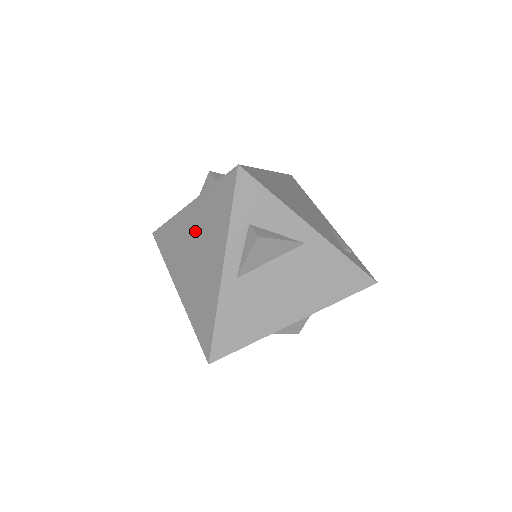
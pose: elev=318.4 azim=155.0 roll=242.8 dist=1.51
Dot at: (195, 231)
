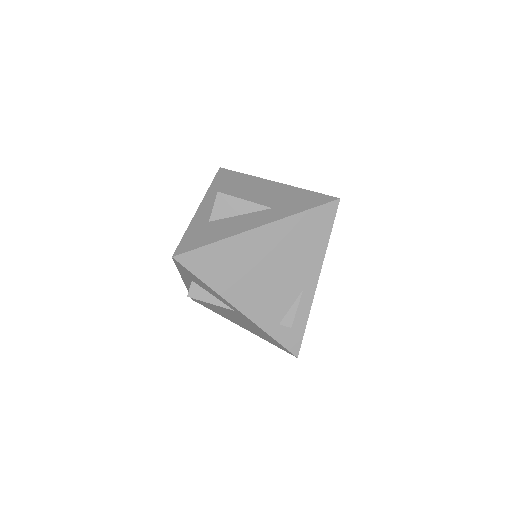
Dot at: occluded
